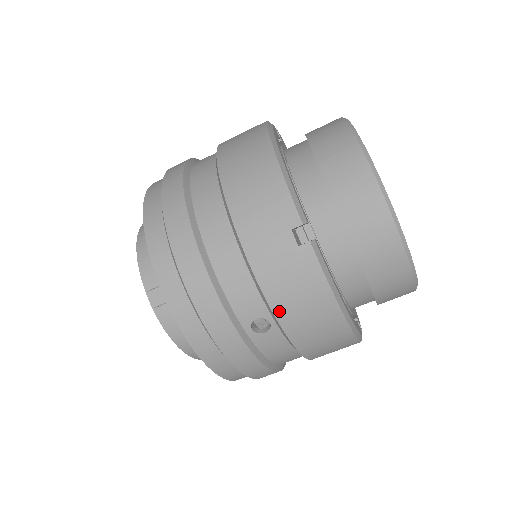
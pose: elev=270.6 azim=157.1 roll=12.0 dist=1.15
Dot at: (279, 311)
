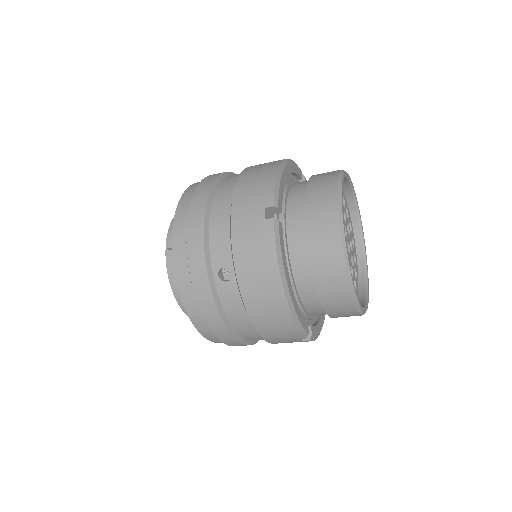
Dot at: (238, 263)
